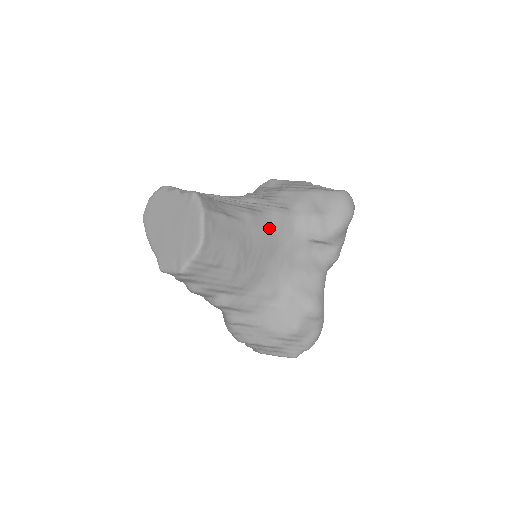
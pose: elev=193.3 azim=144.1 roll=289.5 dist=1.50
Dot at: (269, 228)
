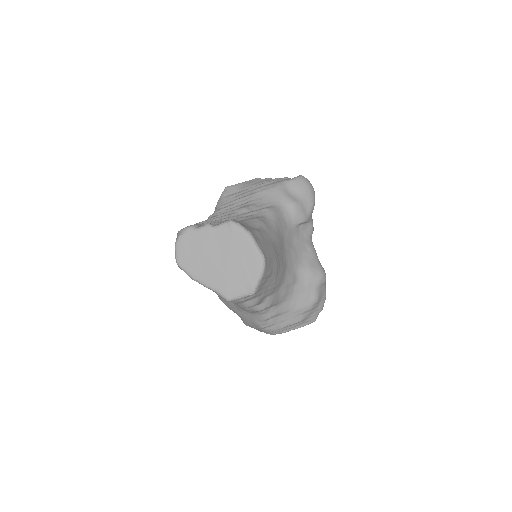
Dot at: (275, 227)
